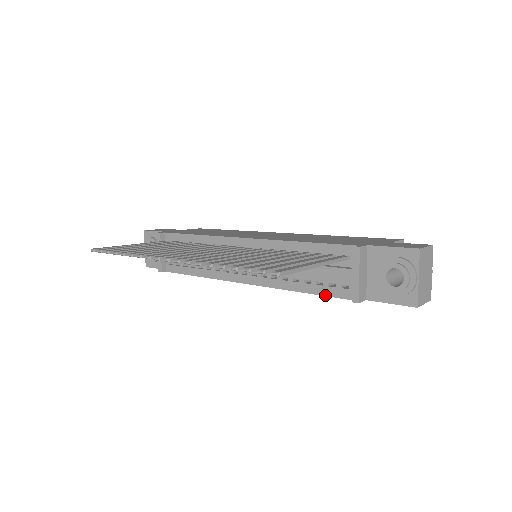
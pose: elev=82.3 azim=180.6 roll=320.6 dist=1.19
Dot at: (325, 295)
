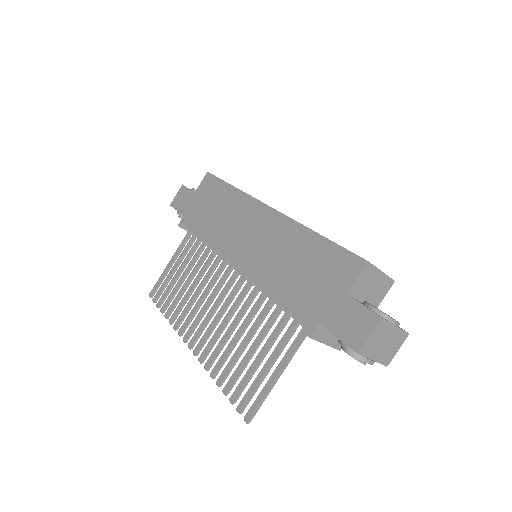
Dot at: occluded
